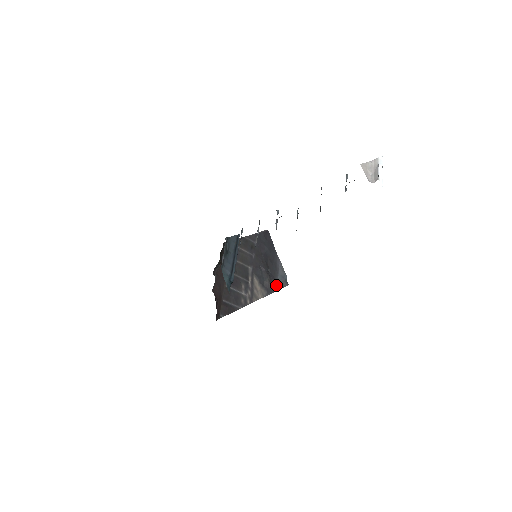
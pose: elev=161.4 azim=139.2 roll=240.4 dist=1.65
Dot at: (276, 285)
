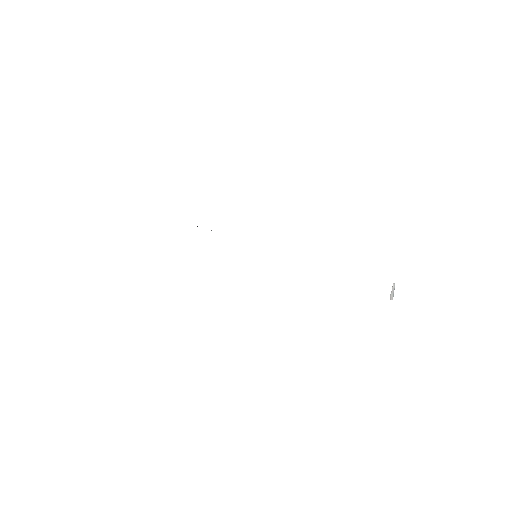
Dot at: occluded
